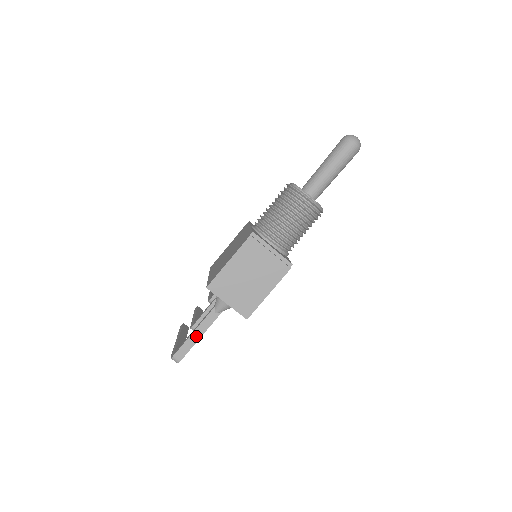
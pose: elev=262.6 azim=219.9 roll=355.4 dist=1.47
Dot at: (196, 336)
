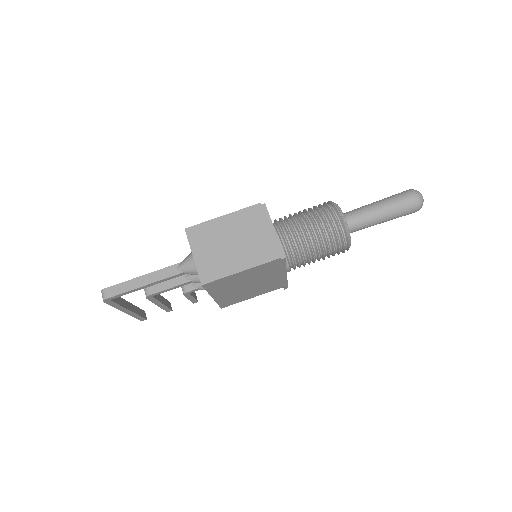
Dot at: (141, 281)
